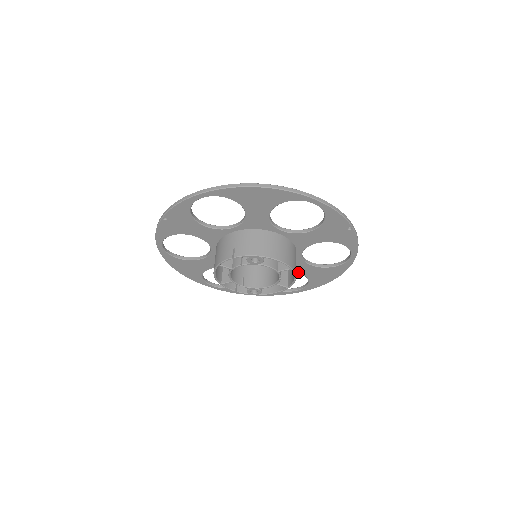
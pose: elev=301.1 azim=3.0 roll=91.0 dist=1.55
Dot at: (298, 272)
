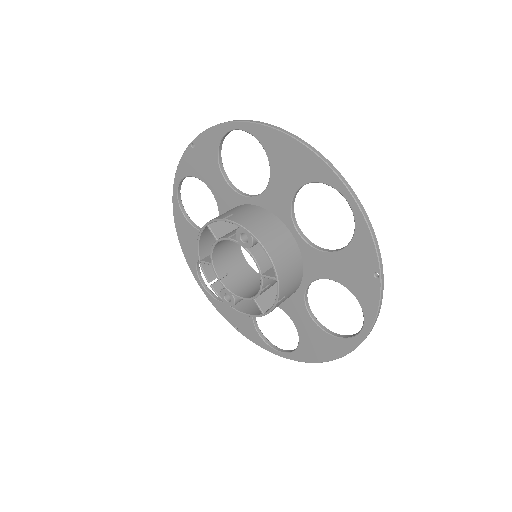
Dot at: (292, 319)
